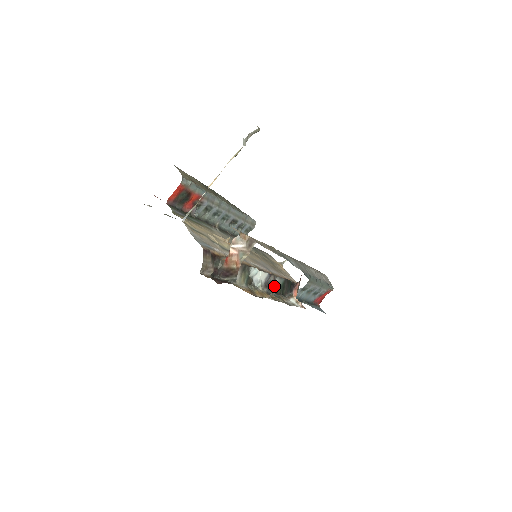
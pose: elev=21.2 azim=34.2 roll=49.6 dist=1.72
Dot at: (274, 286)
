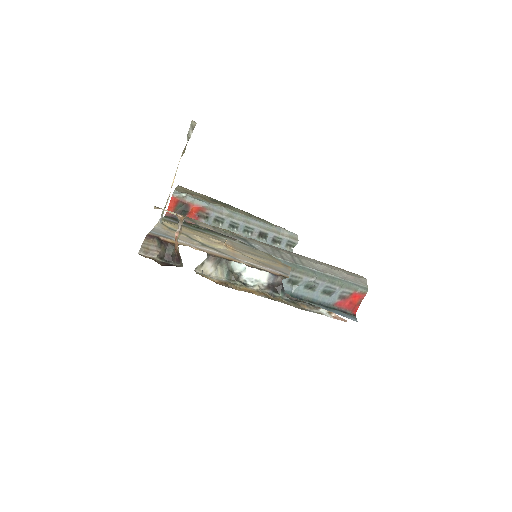
Dot at: occluded
